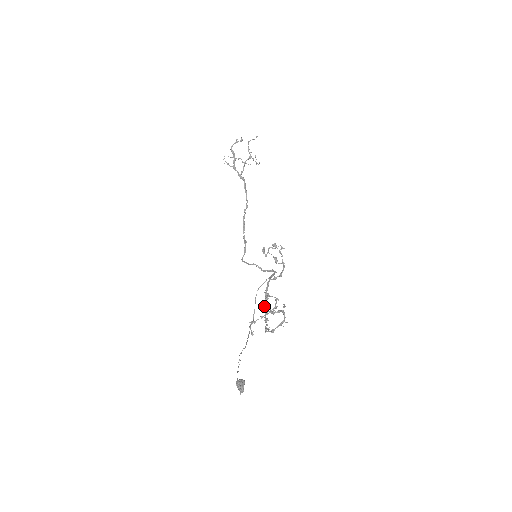
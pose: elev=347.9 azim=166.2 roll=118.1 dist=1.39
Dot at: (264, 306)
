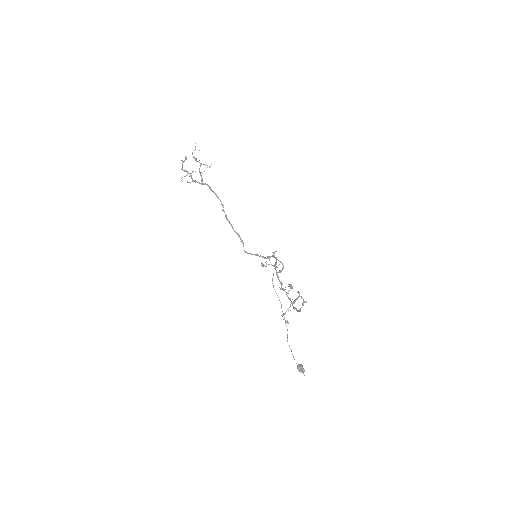
Dot at: (283, 290)
